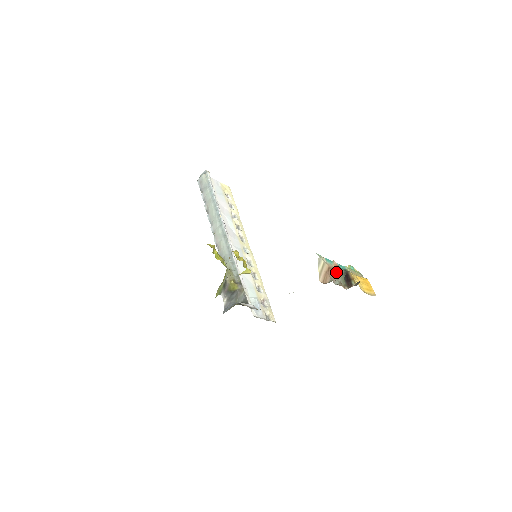
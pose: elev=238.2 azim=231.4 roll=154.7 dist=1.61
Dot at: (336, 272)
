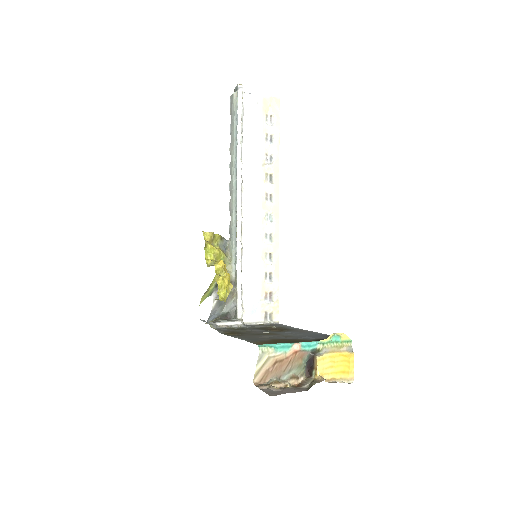
Dot at: (289, 363)
